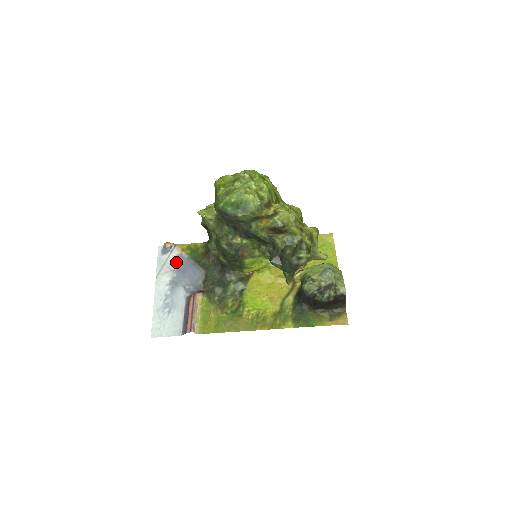
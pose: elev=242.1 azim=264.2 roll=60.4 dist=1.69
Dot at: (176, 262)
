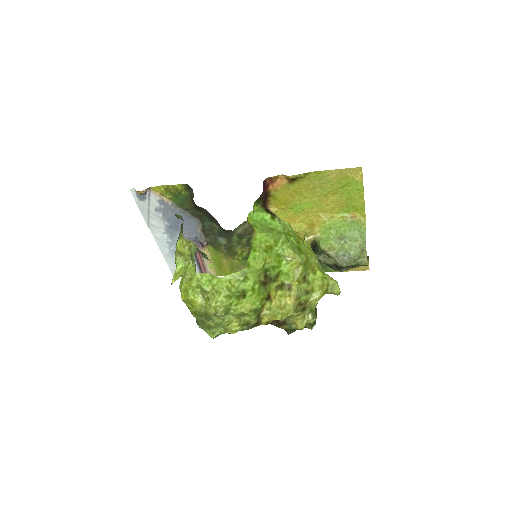
Dot at: (161, 209)
